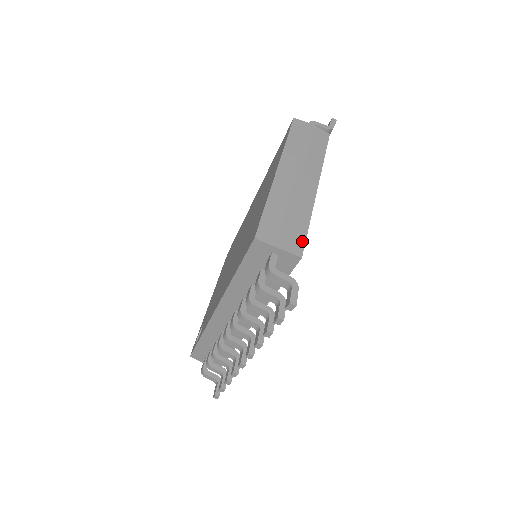
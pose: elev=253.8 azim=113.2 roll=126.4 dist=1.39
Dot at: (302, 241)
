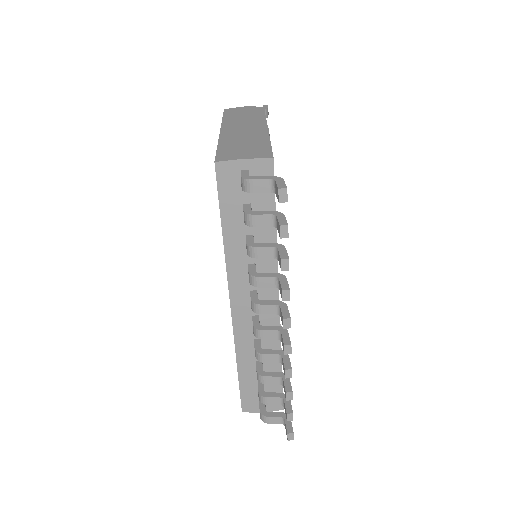
Dot at: (268, 151)
